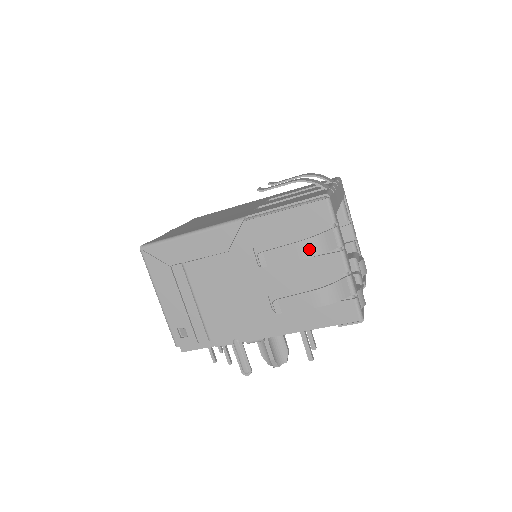
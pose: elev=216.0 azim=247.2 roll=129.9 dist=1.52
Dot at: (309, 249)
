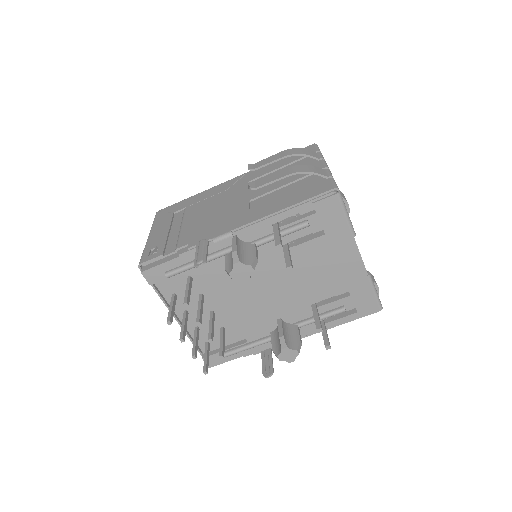
Dot at: (292, 152)
